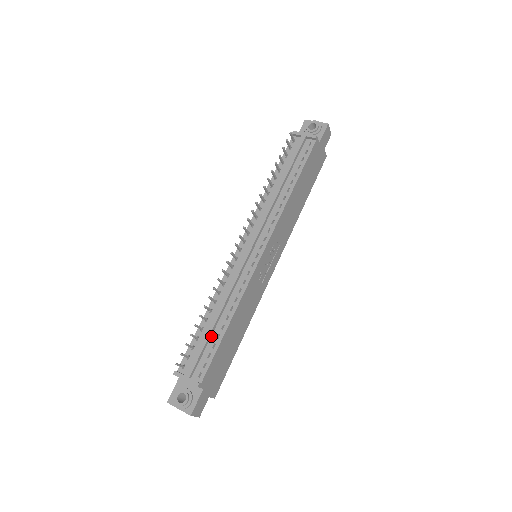
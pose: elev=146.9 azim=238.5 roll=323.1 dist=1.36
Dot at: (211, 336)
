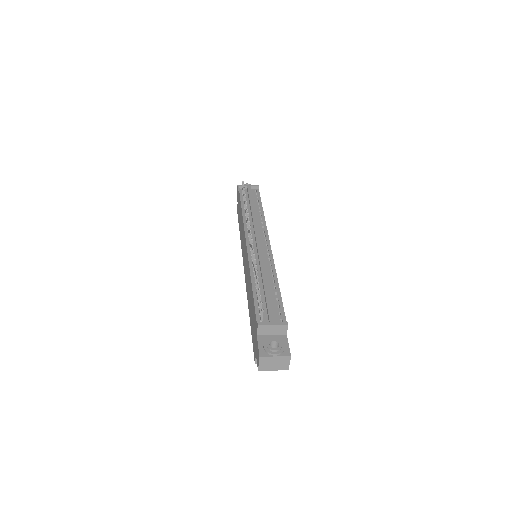
Dot at: (270, 295)
